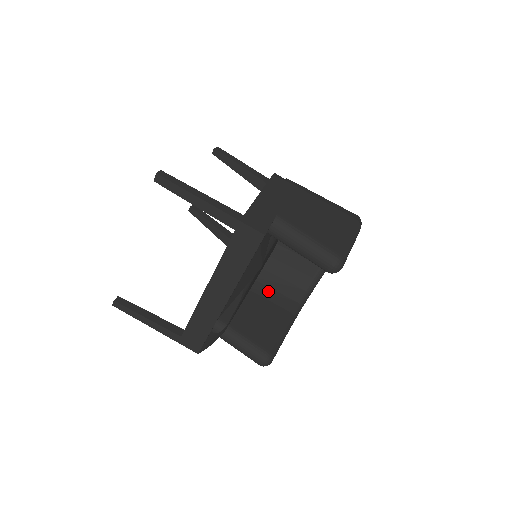
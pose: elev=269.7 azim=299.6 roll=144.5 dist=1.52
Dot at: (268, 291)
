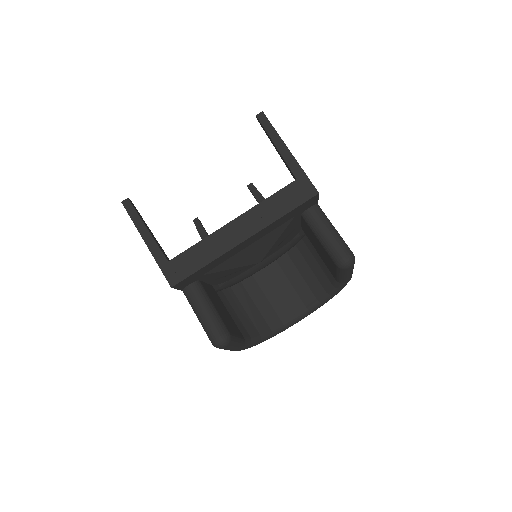
Dot at: (232, 310)
